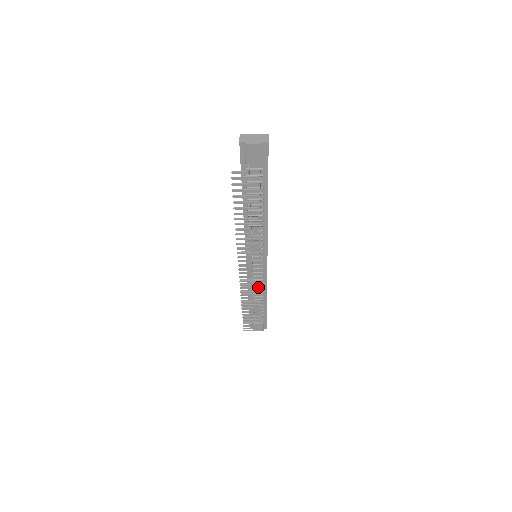
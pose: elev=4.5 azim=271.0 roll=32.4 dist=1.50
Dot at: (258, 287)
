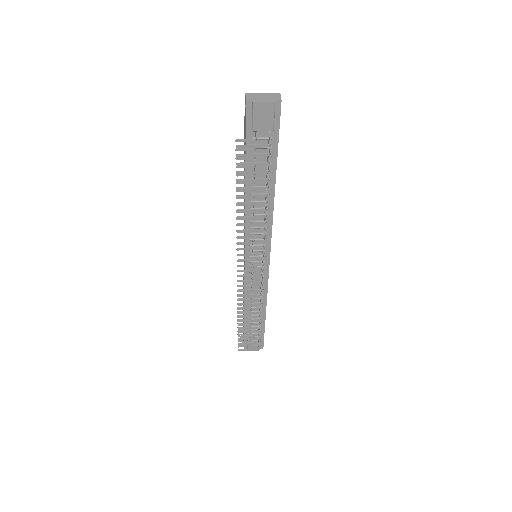
Dot at: occluded
